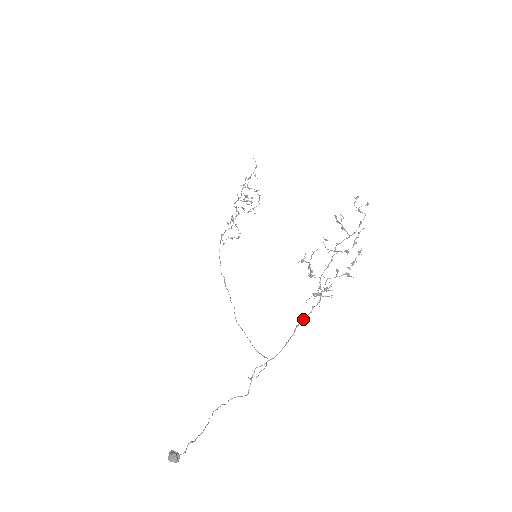
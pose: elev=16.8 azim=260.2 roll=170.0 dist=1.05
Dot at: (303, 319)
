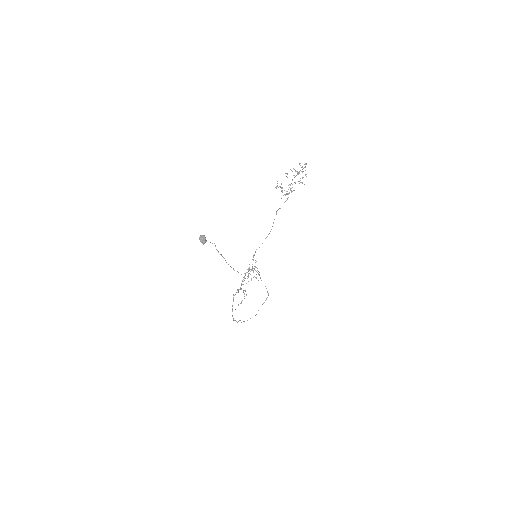
Dot at: occluded
